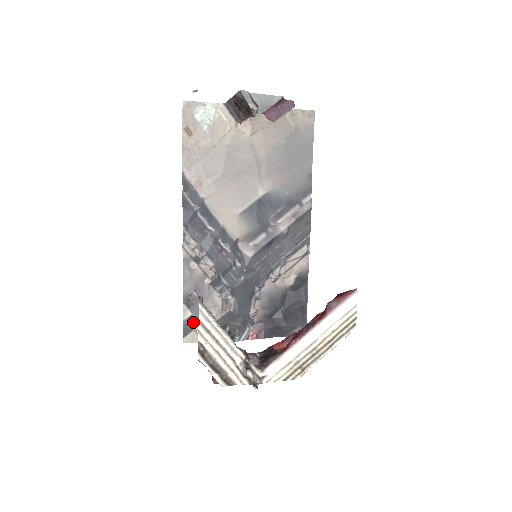
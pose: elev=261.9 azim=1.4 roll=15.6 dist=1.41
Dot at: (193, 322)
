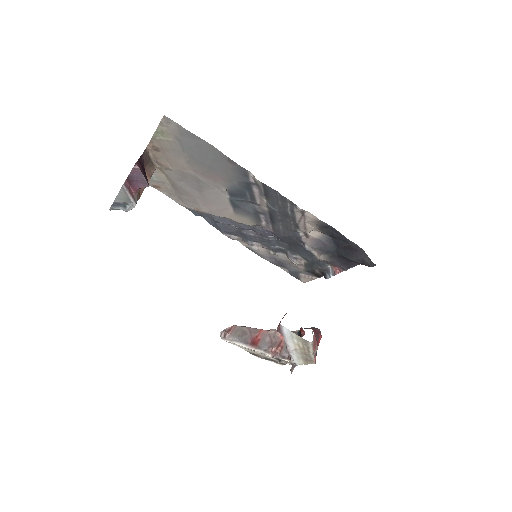
Dot at: (294, 273)
